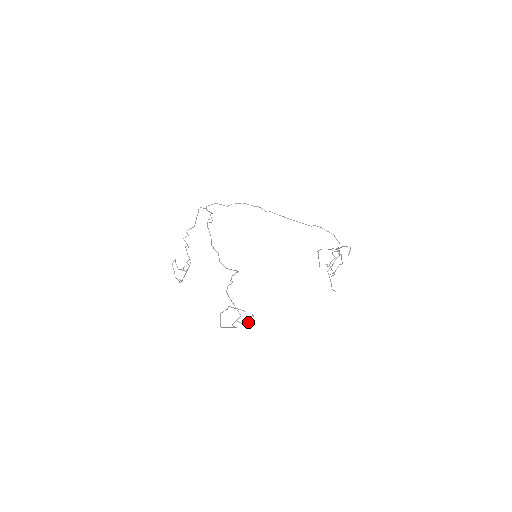
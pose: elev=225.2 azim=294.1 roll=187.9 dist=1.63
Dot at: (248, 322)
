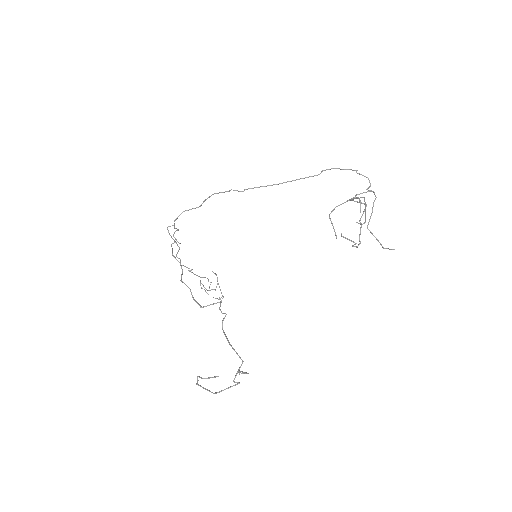
Dot at: occluded
